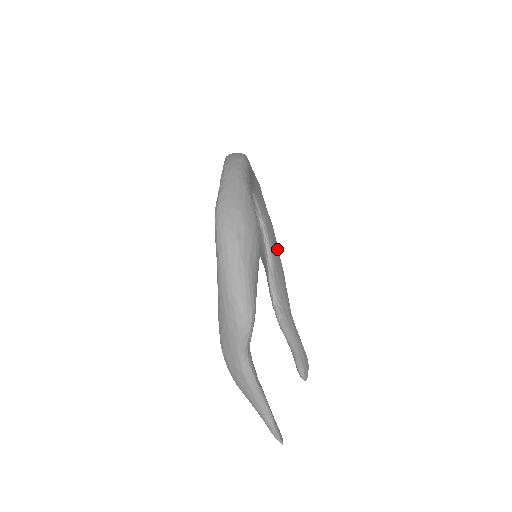
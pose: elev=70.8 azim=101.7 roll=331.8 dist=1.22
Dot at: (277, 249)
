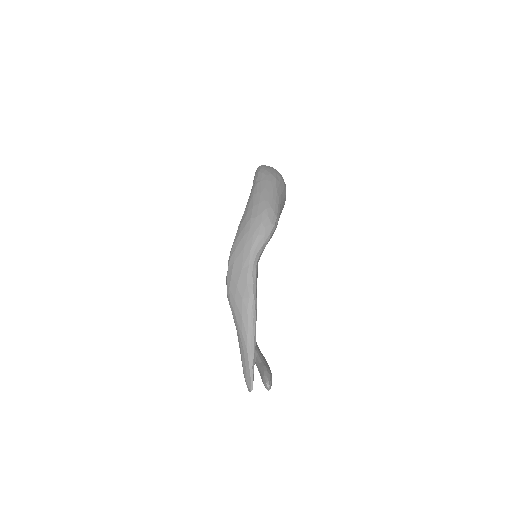
Dot at: occluded
